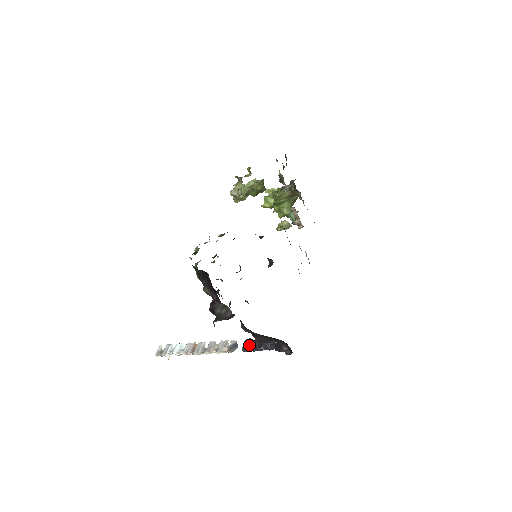
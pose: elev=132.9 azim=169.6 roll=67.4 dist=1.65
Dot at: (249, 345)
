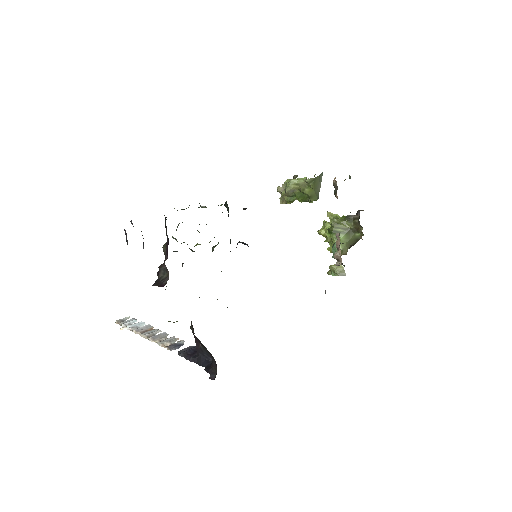
Dot at: (189, 351)
